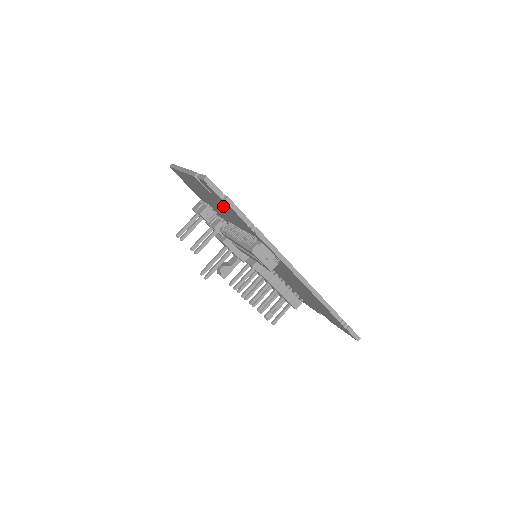
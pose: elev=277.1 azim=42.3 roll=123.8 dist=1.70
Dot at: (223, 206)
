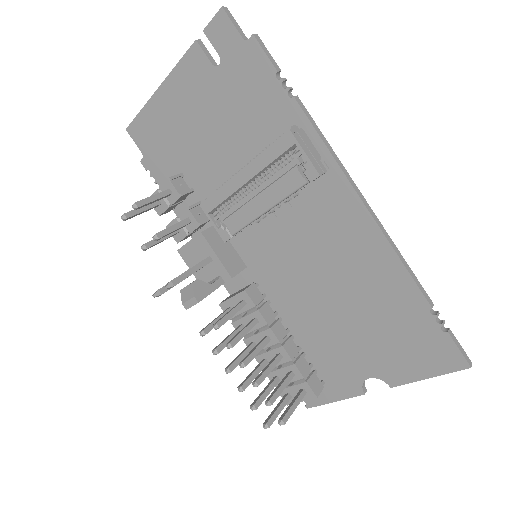
Dot at: (234, 91)
